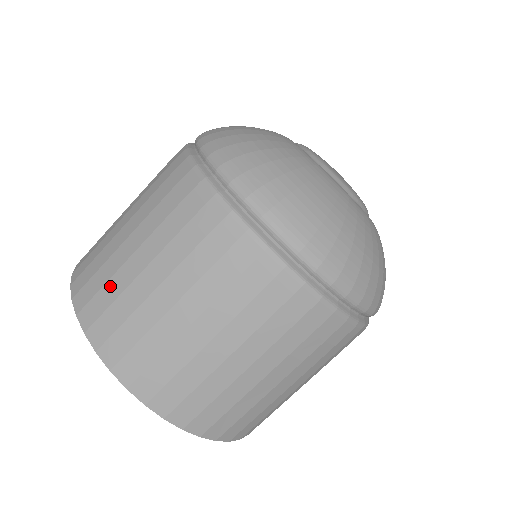
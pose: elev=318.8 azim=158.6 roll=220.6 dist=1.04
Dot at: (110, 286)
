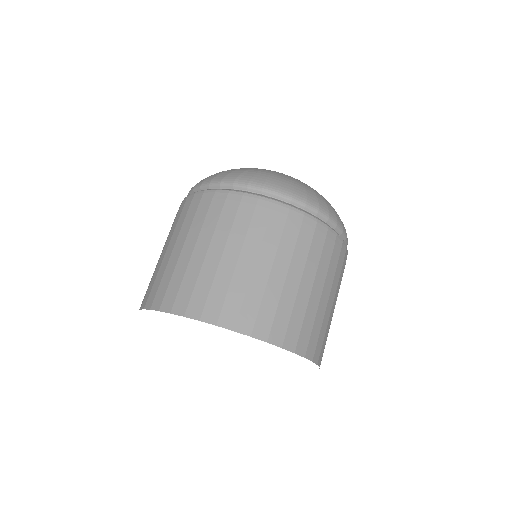
Dot at: (153, 278)
